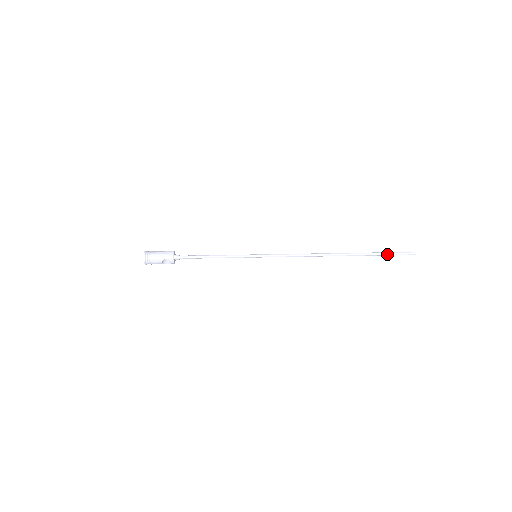
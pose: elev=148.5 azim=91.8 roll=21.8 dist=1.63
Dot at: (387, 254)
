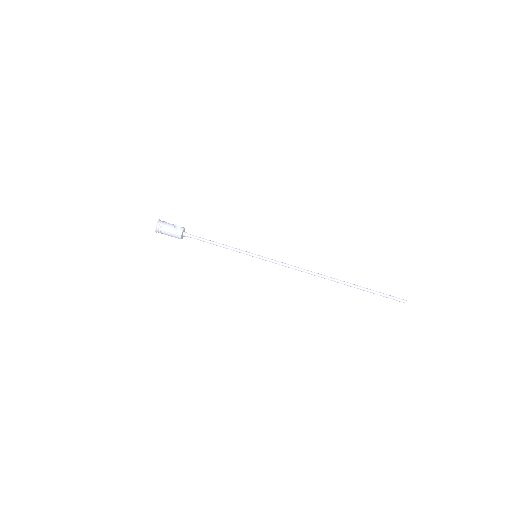
Dot at: occluded
